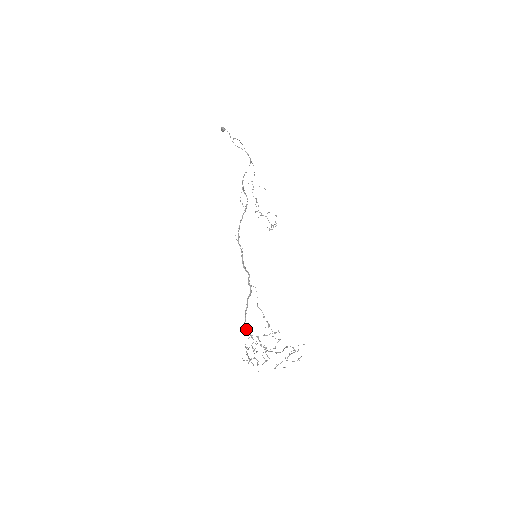
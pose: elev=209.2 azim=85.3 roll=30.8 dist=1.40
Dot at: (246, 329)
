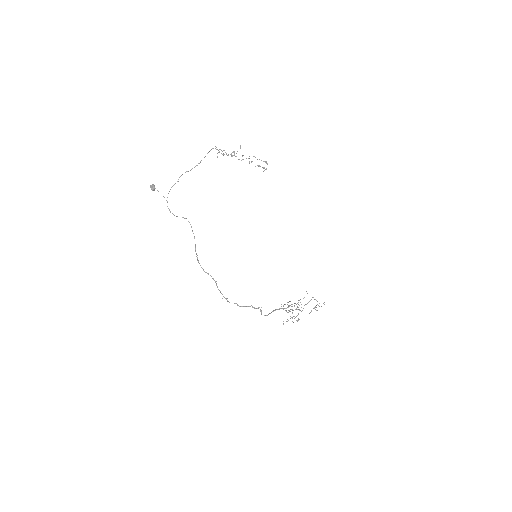
Dot at: occluded
